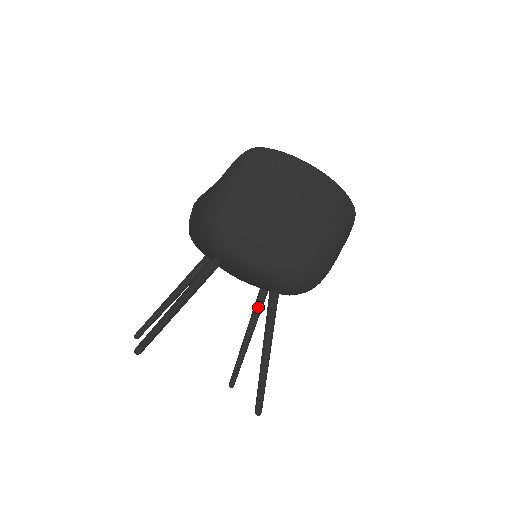
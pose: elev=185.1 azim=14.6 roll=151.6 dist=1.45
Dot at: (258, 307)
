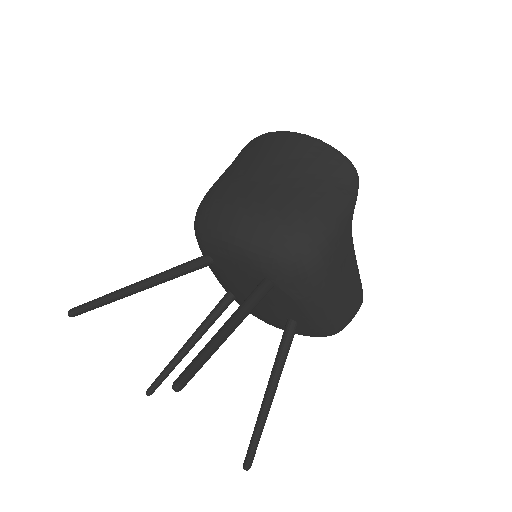
Dot at: (282, 343)
